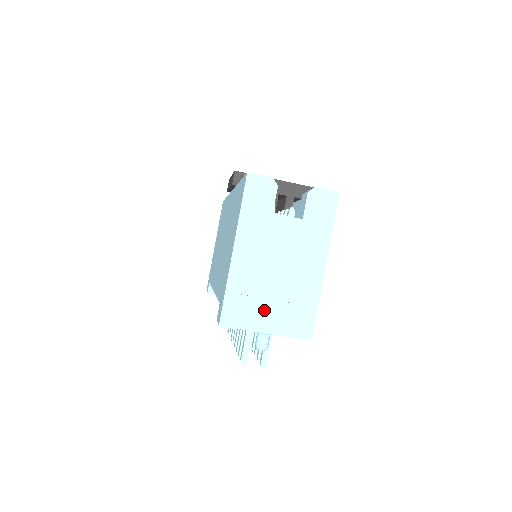
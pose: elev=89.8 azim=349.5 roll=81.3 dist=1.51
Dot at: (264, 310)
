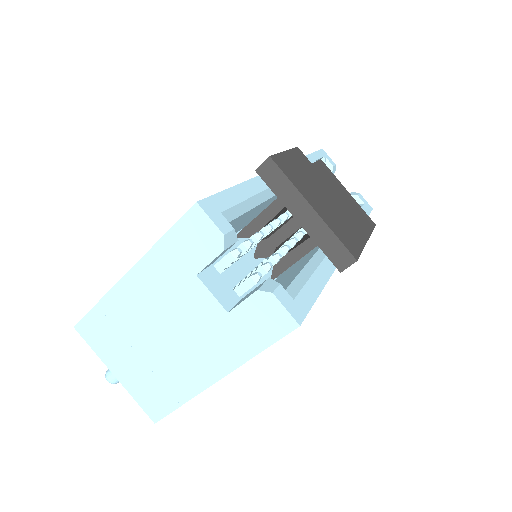
Dot at: (125, 355)
